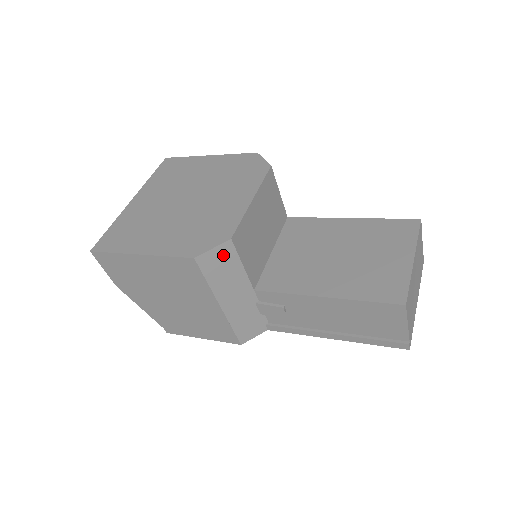
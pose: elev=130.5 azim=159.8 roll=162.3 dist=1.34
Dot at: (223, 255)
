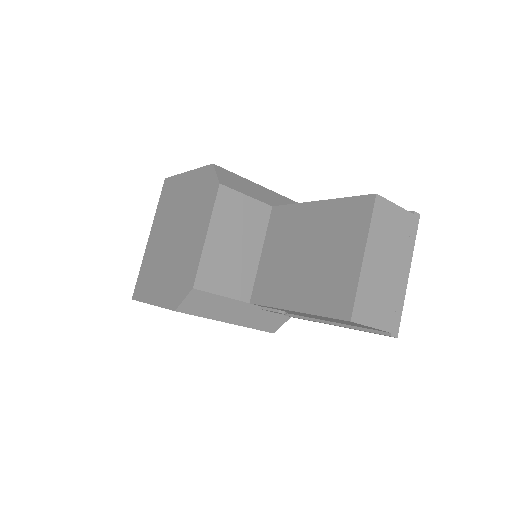
Dot at: (197, 299)
